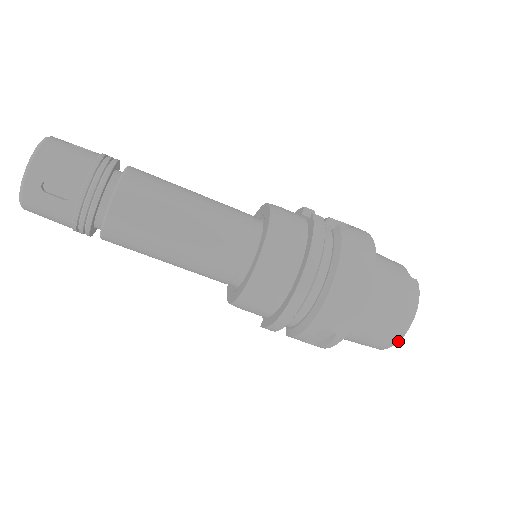
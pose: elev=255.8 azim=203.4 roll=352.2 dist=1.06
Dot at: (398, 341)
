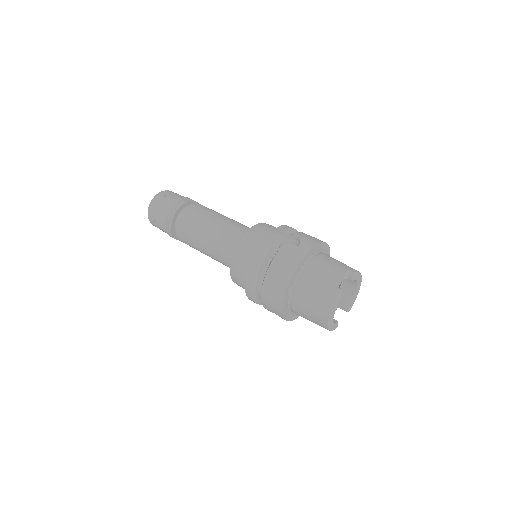
Dot at: (328, 329)
